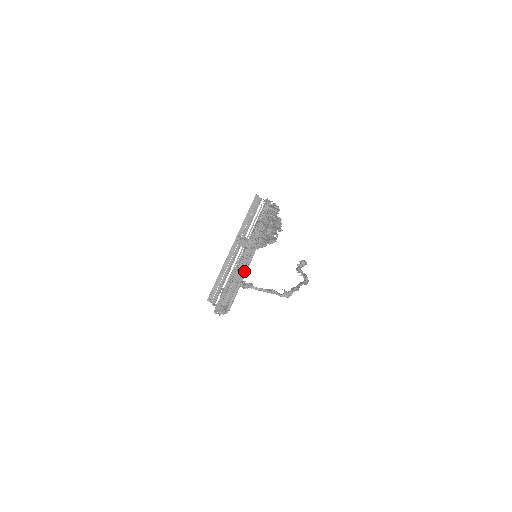
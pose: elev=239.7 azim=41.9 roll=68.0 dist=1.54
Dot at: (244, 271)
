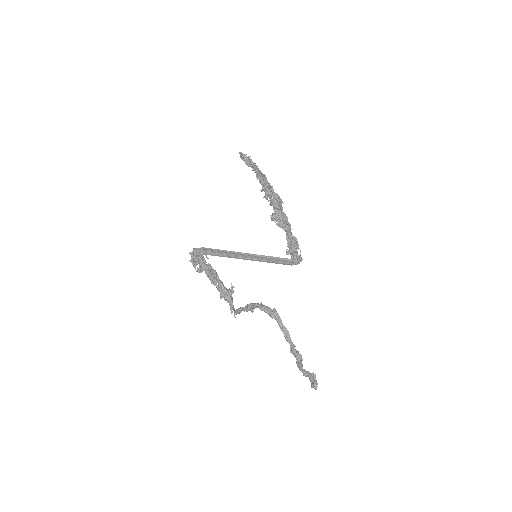
Dot at: (238, 253)
